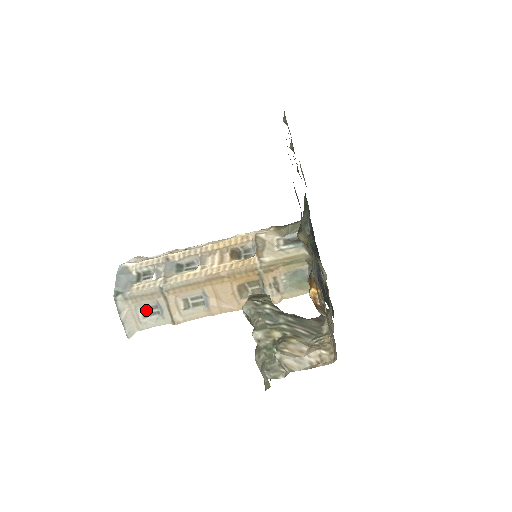
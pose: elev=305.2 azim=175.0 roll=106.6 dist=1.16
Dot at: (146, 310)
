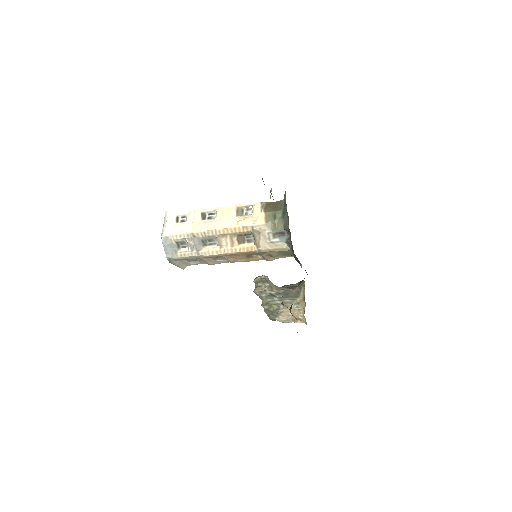
Dot at: (190, 260)
